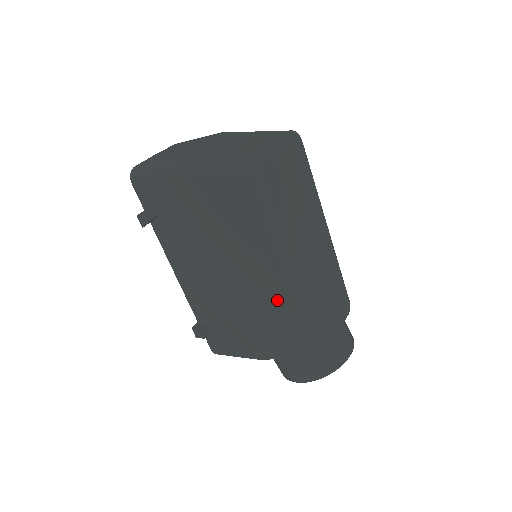
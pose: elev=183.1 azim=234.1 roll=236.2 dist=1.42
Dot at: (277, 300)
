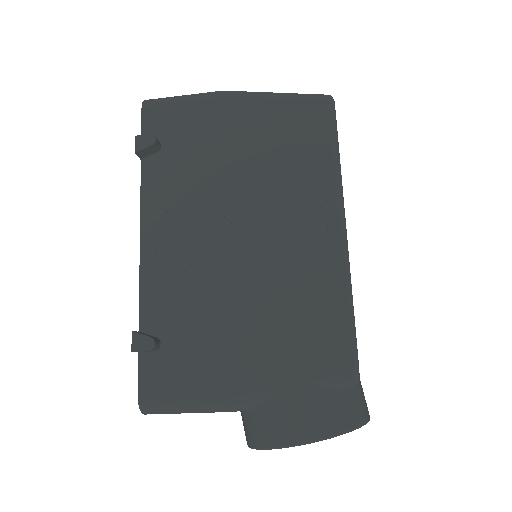
Dot at: (311, 271)
